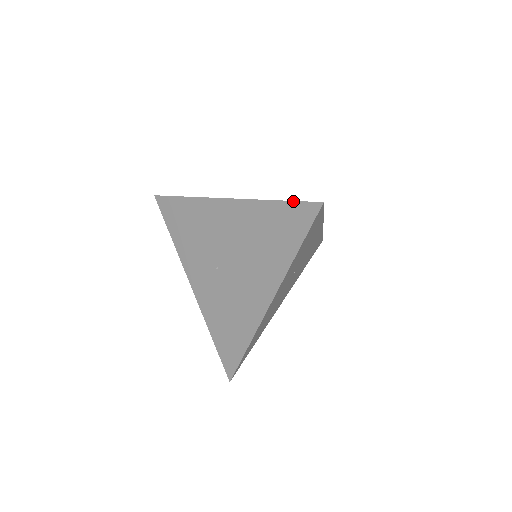
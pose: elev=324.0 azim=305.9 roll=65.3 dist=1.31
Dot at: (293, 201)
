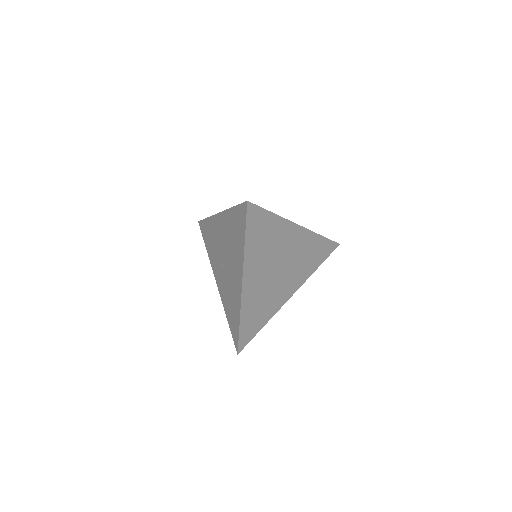
Dot at: (238, 205)
